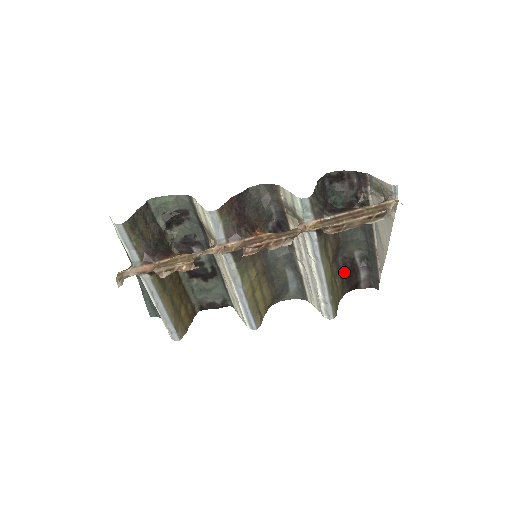
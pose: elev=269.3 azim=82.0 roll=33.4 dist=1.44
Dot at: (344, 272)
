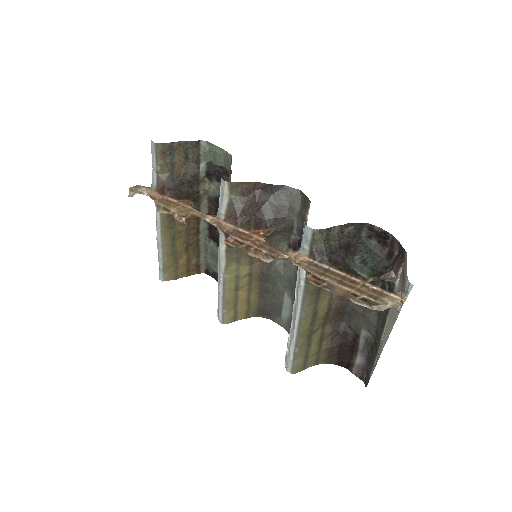
Dot at: (340, 341)
